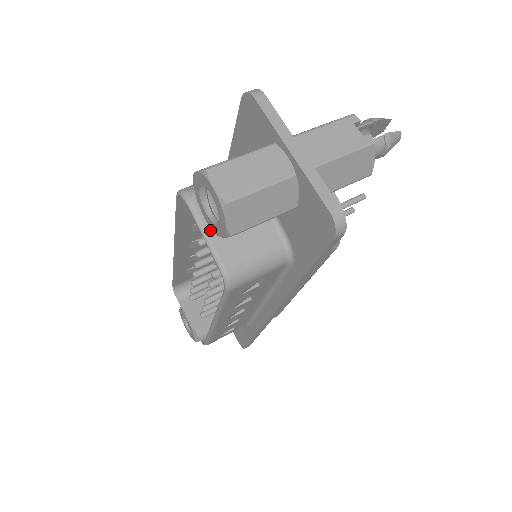
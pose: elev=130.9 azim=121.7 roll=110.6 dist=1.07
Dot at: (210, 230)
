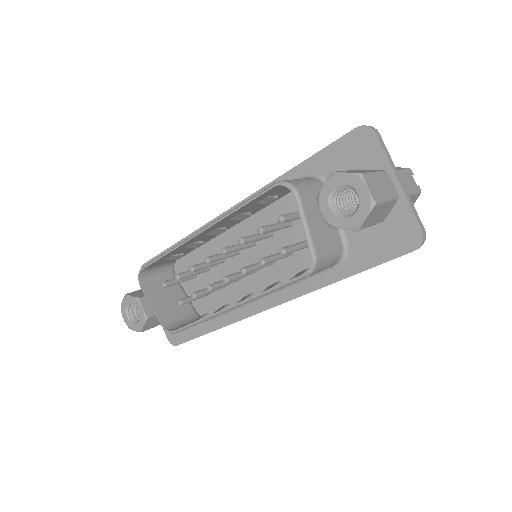
Dot at: (309, 222)
